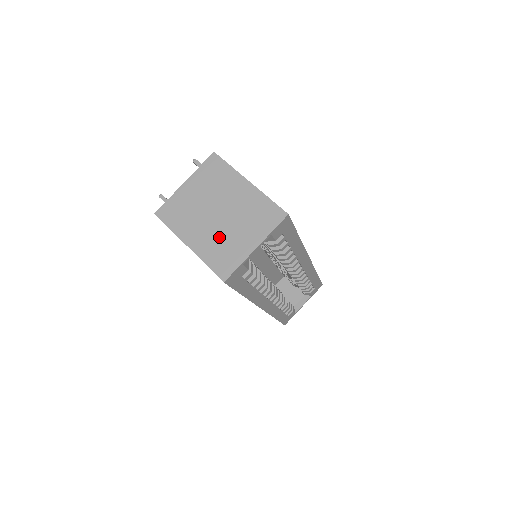
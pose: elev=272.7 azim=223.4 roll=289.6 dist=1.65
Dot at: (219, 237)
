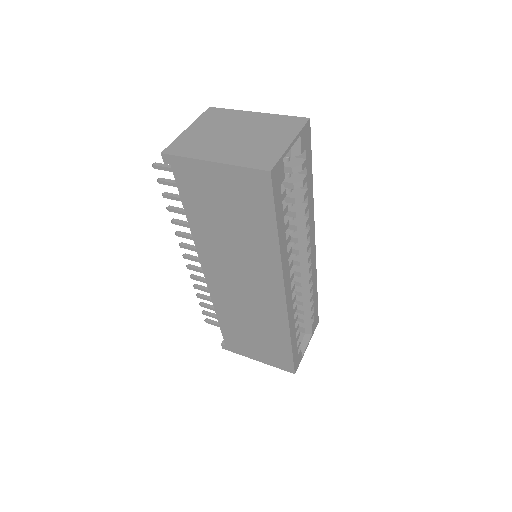
Dot at: (246, 147)
